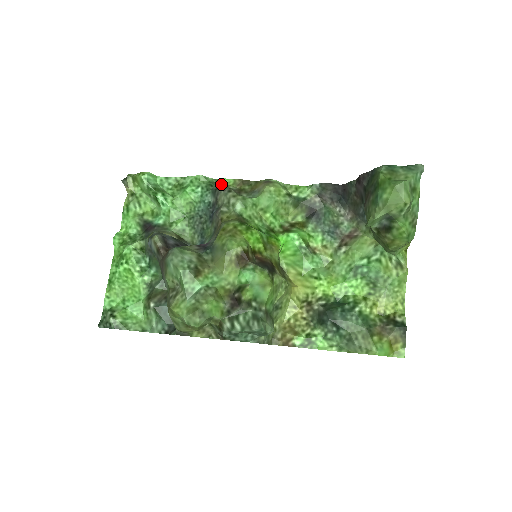
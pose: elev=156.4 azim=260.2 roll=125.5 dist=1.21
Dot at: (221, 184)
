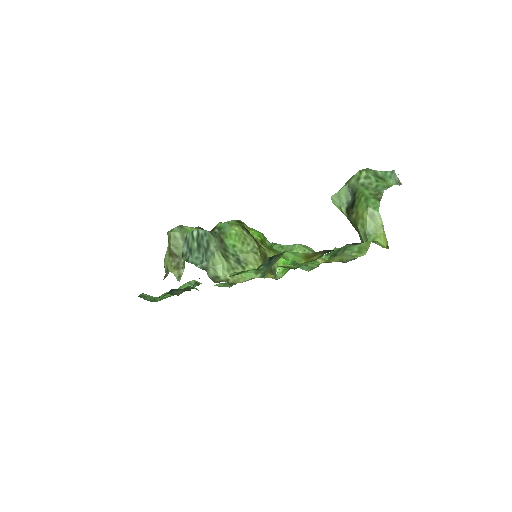
Dot at: occluded
